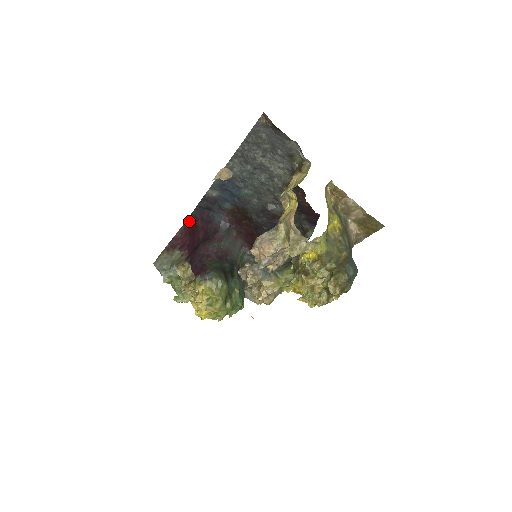
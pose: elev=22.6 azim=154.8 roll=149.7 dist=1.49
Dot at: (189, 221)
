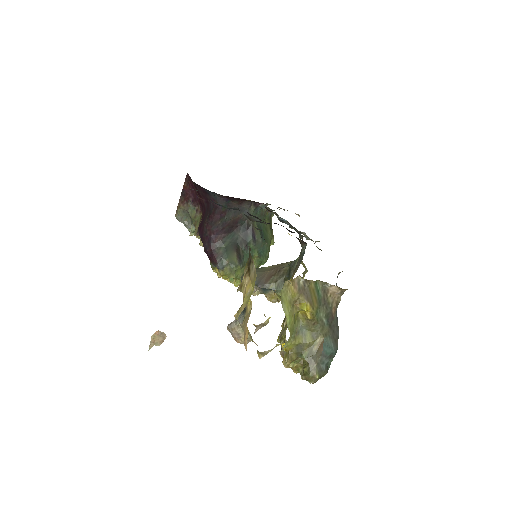
Dot at: (189, 176)
